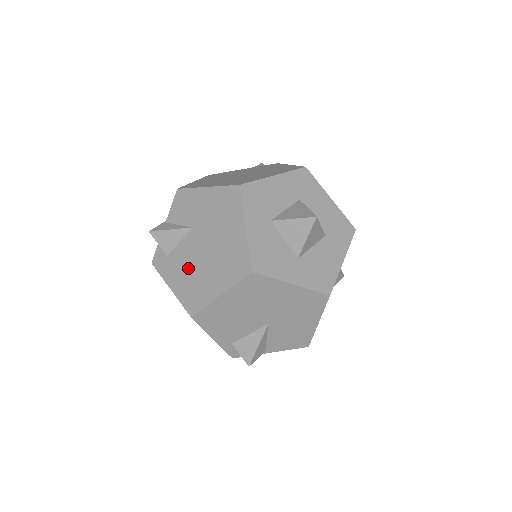
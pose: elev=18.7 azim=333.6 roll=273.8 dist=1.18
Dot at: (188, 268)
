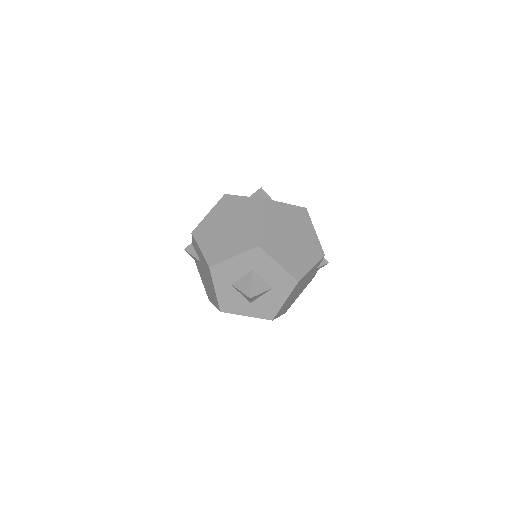
Dot at: (203, 279)
